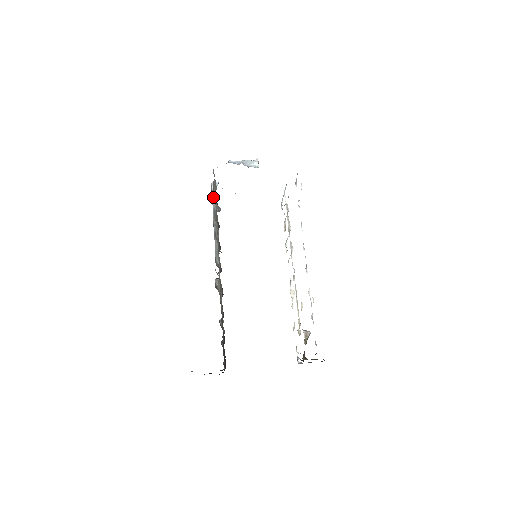
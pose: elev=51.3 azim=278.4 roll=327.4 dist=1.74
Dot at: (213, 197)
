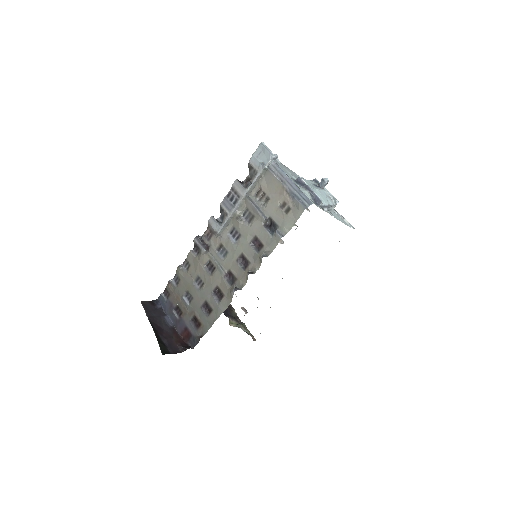
Dot at: (262, 173)
